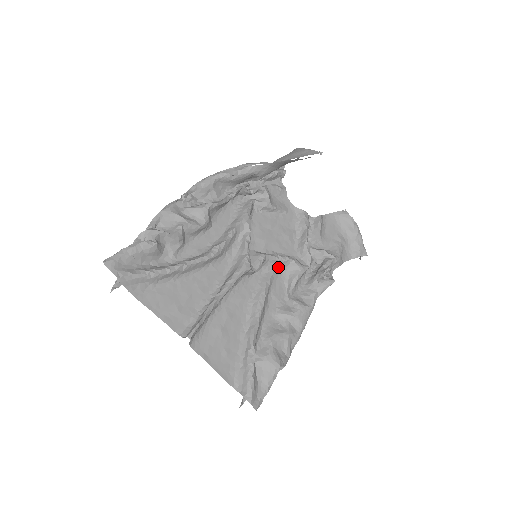
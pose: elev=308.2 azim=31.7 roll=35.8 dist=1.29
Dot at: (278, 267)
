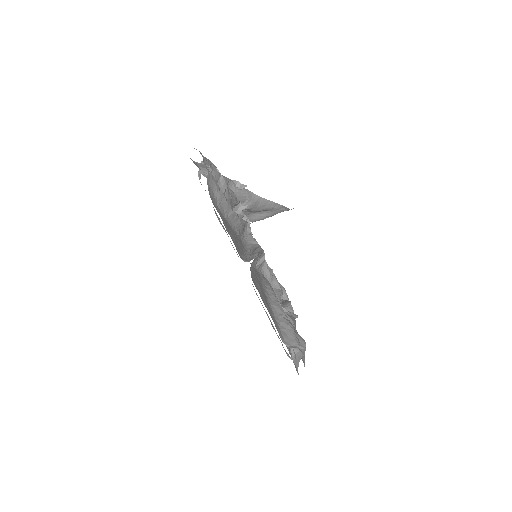
Dot at: occluded
